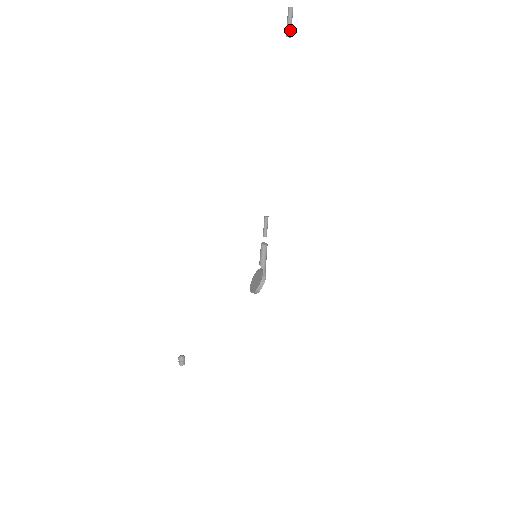
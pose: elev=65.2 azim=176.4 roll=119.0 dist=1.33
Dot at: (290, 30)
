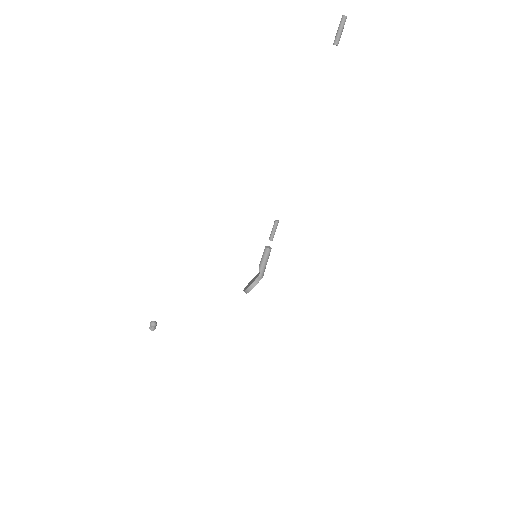
Dot at: (338, 38)
